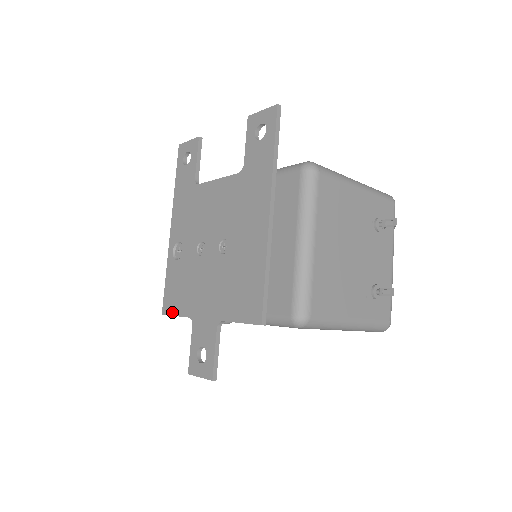
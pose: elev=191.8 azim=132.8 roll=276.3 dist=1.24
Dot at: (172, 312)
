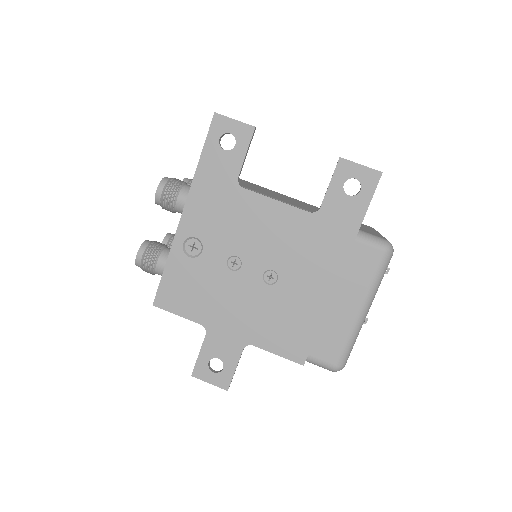
Dot at: (173, 310)
